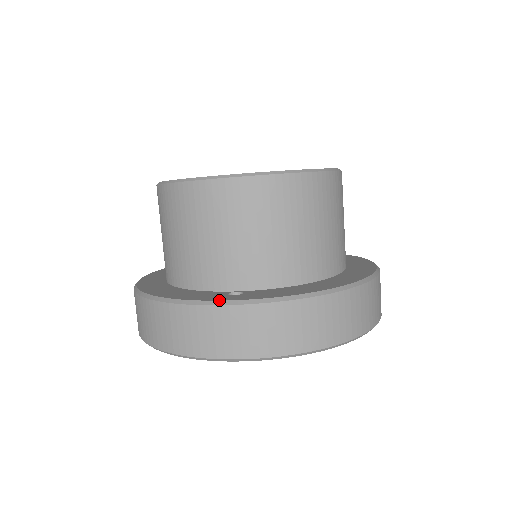
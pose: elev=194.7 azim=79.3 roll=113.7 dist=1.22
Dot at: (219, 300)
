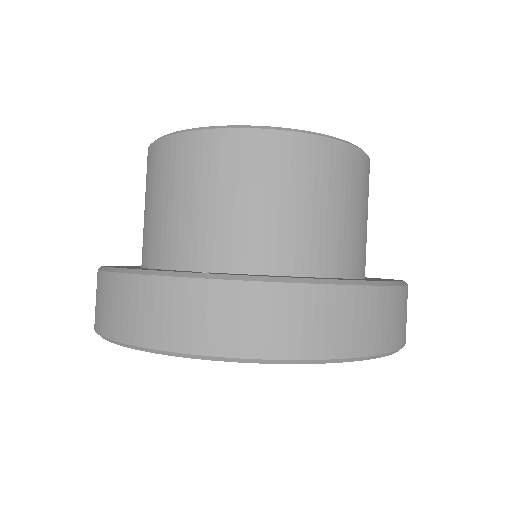
Dot at: (175, 271)
